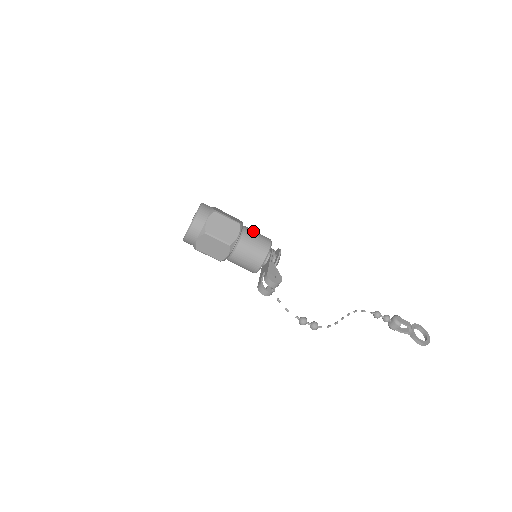
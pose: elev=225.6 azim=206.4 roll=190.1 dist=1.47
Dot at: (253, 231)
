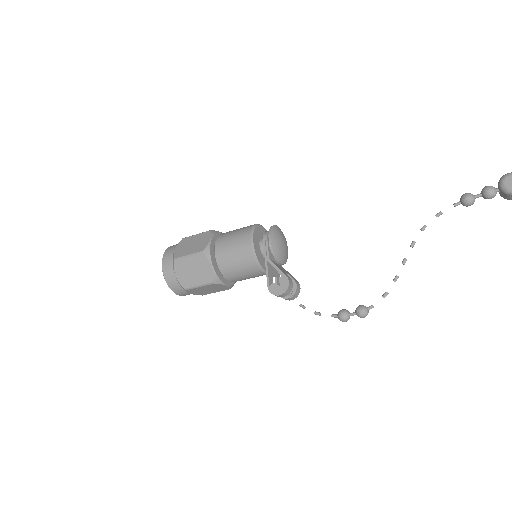
Dot at: (226, 240)
